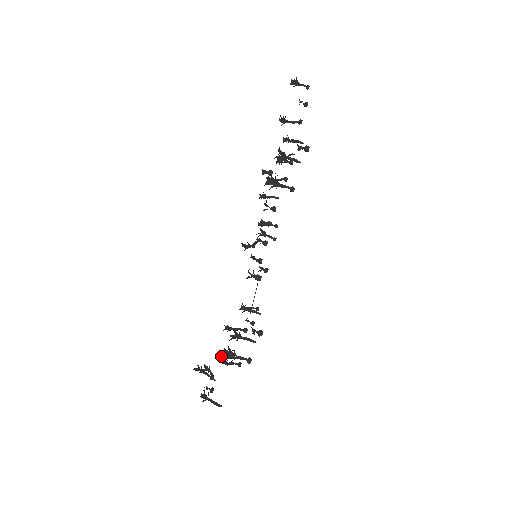
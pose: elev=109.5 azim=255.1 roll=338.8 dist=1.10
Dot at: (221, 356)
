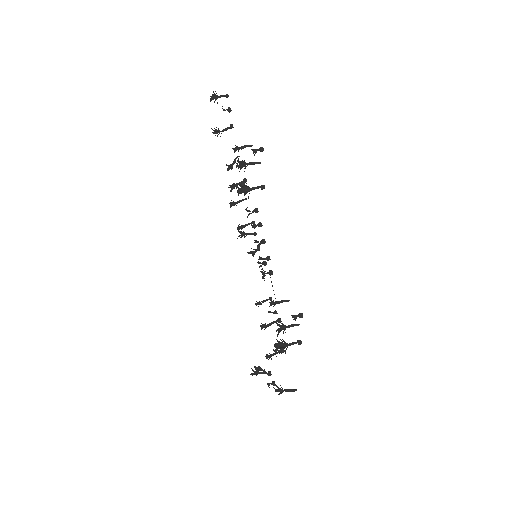
Dot at: (279, 350)
